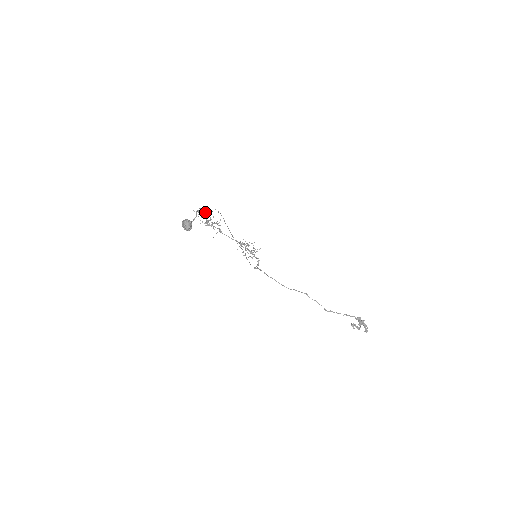
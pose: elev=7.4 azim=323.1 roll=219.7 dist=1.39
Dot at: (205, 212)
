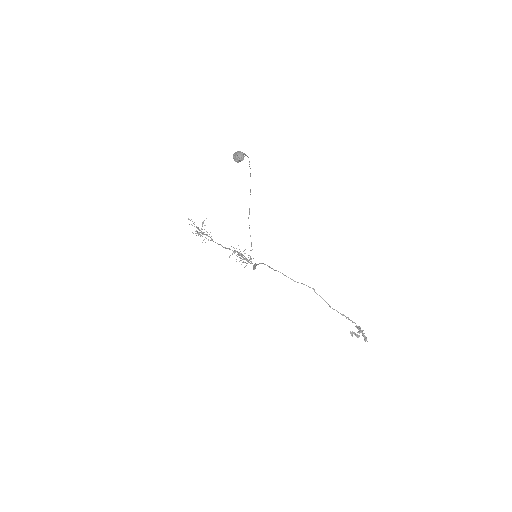
Dot at: occluded
